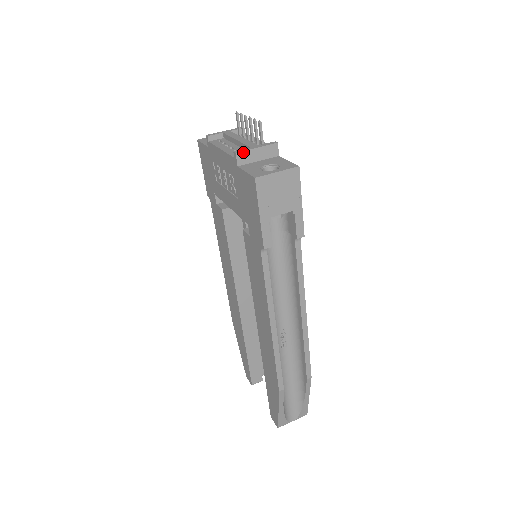
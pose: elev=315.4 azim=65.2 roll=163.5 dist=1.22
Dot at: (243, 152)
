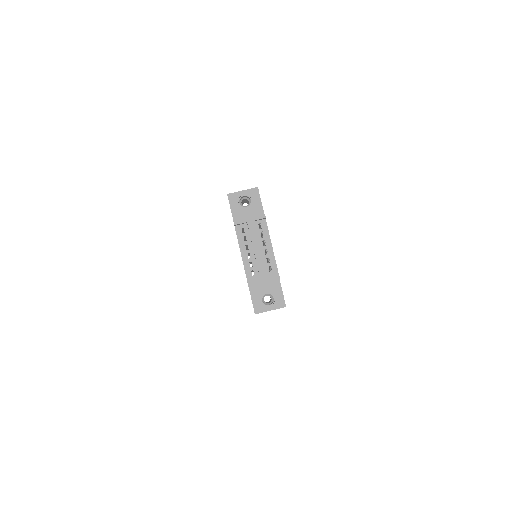
Dot at: occluded
